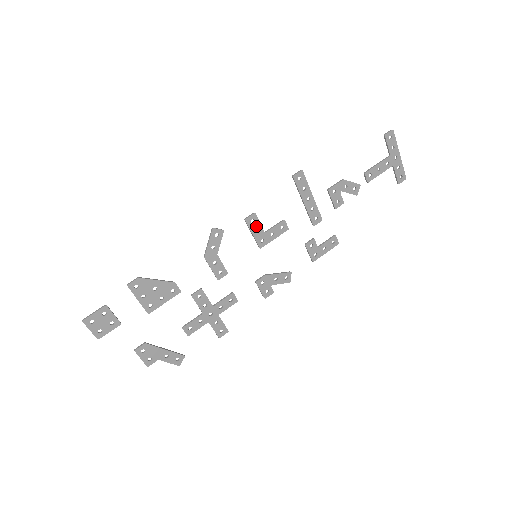
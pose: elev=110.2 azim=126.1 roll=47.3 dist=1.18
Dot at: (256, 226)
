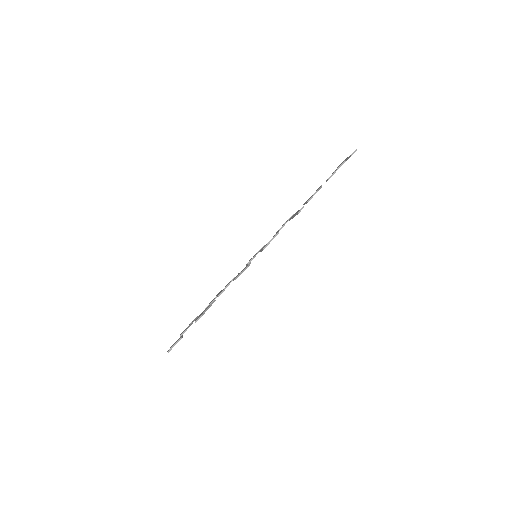
Dot at: occluded
